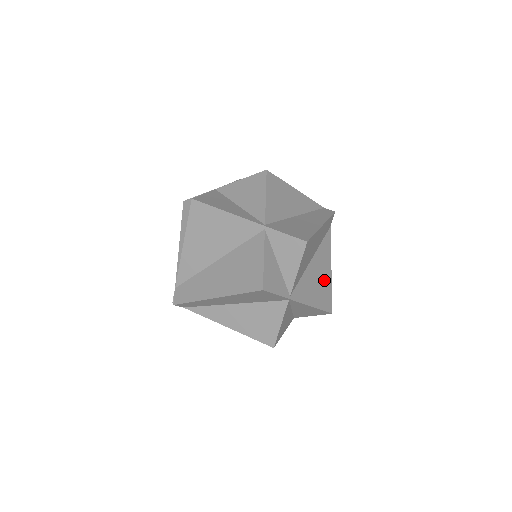
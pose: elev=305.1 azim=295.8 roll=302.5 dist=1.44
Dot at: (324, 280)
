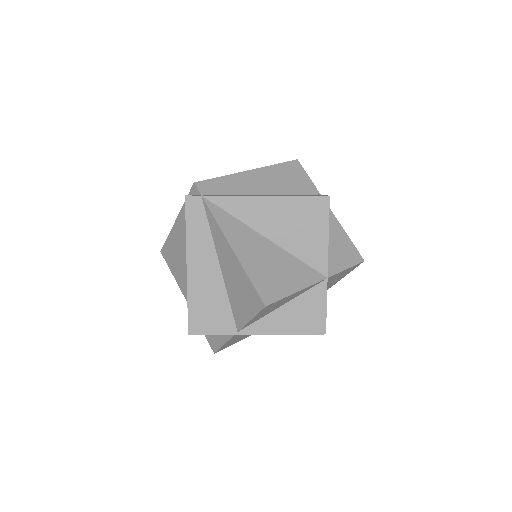
Dot at: occluded
